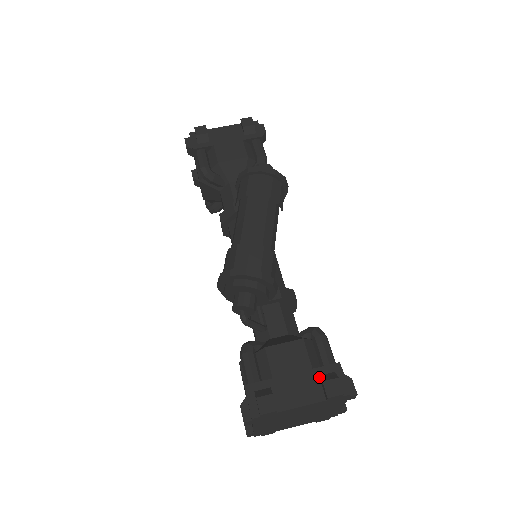
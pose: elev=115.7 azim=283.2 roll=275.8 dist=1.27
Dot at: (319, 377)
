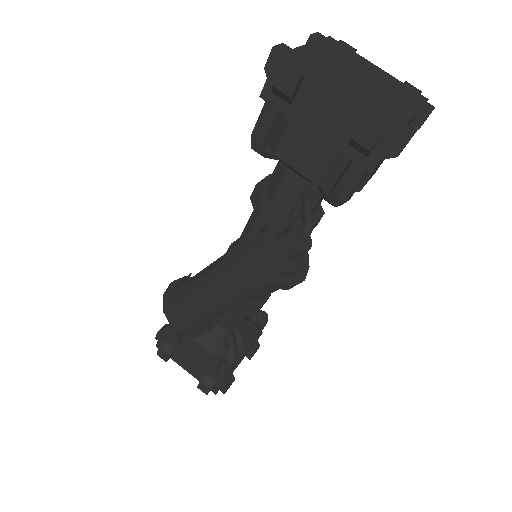
Dot at: (205, 374)
